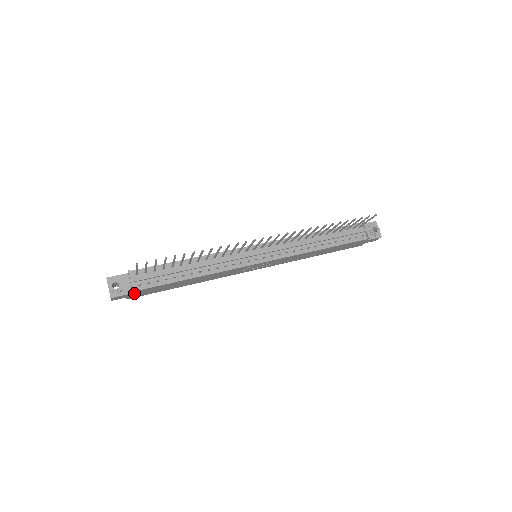
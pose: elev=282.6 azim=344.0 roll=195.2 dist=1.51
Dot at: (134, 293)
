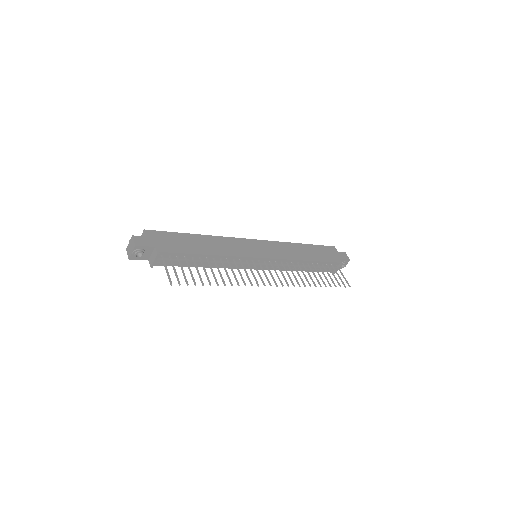
Dot at: (149, 258)
